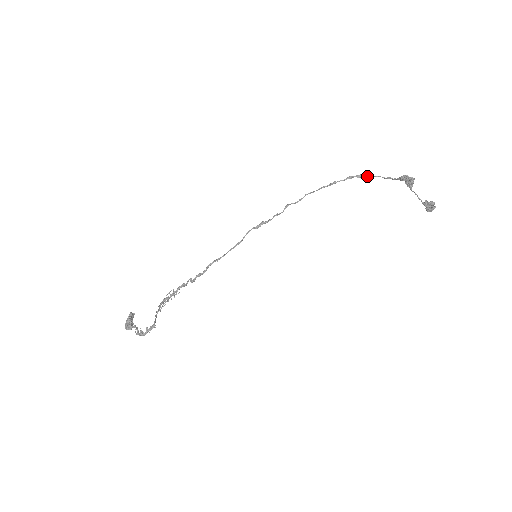
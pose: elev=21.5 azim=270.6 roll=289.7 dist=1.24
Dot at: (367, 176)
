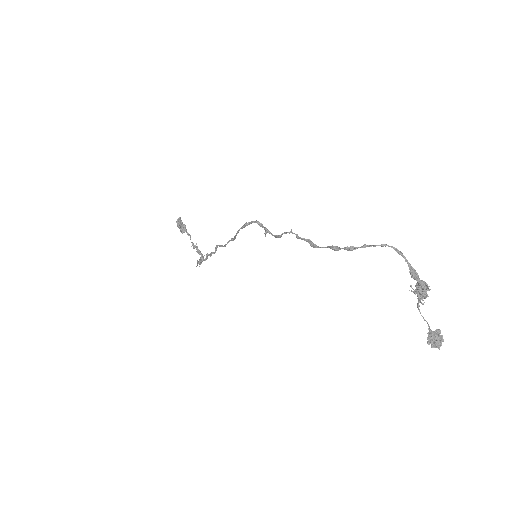
Dot at: occluded
